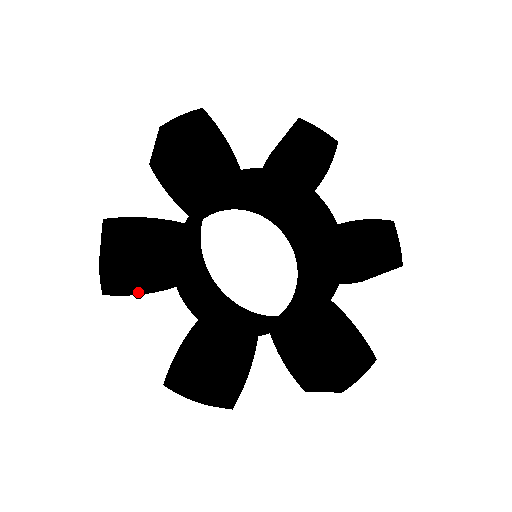
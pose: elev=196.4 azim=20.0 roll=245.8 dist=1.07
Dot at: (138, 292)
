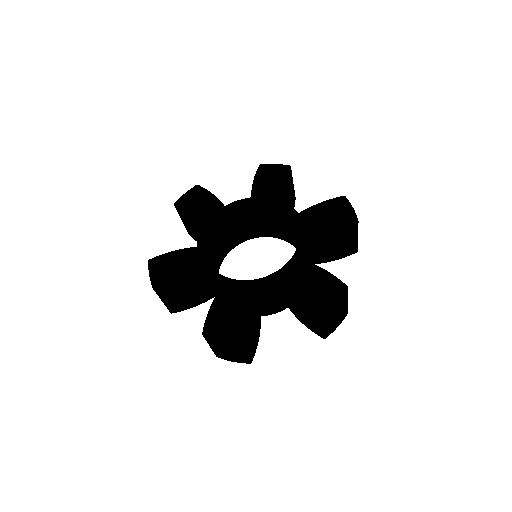
Dot at: (189, 304)
